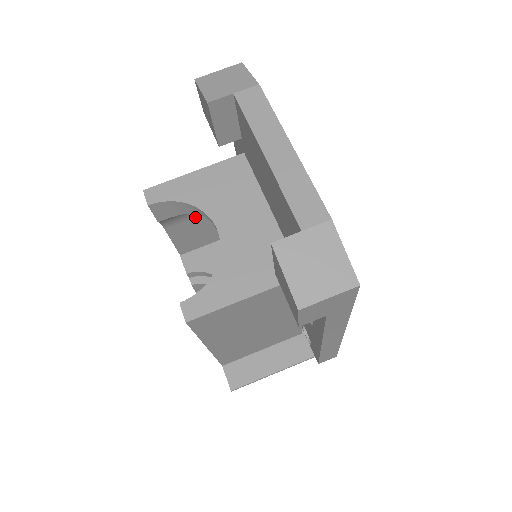
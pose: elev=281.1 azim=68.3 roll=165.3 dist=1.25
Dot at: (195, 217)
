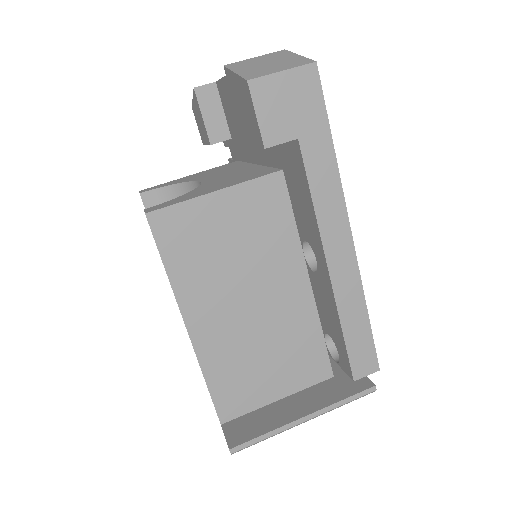
Dot at: occluded
